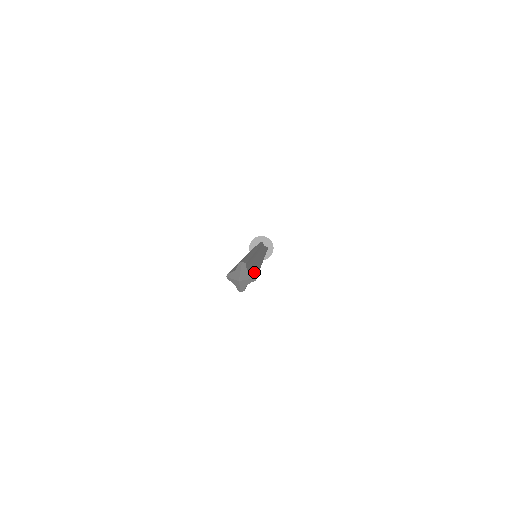
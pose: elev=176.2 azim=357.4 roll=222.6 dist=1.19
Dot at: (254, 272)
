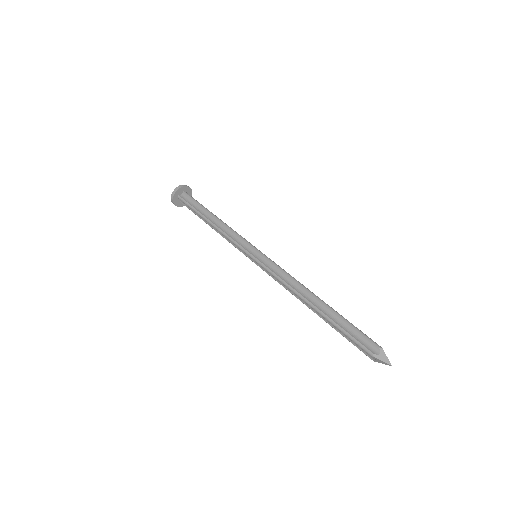
Dot at: occluded
